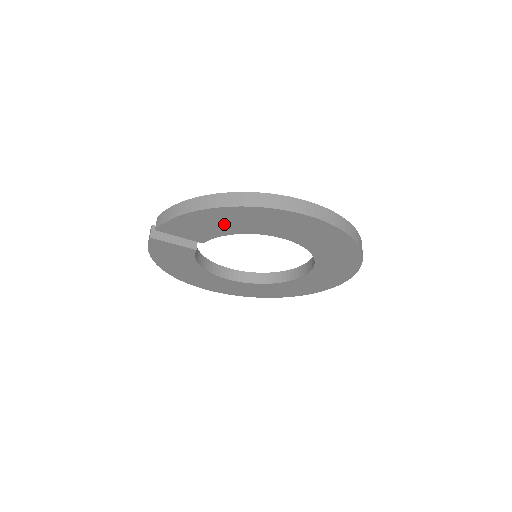
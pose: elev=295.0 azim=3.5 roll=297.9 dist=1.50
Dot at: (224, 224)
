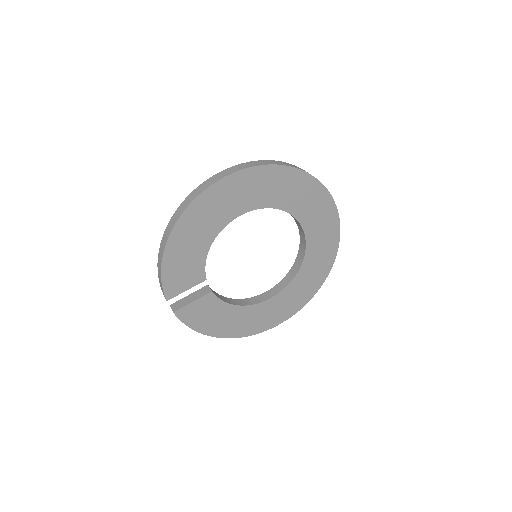
Dot at: (192, 246)
